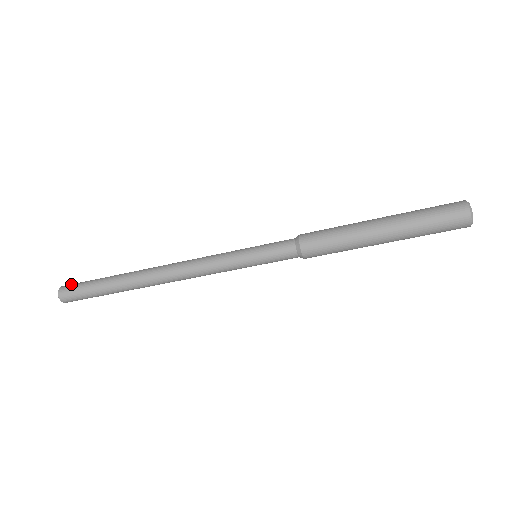
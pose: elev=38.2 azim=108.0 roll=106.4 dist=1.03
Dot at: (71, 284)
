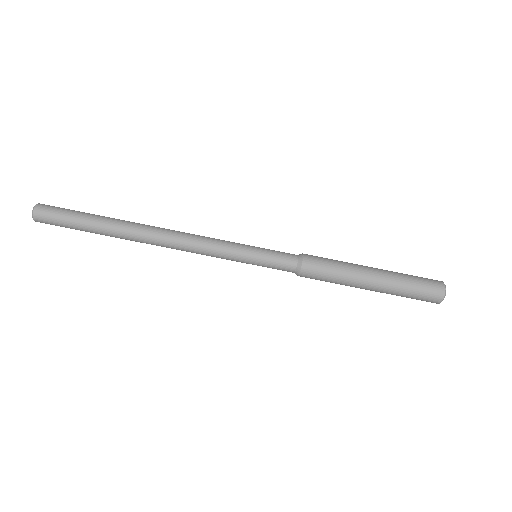
Dot at: occluded
